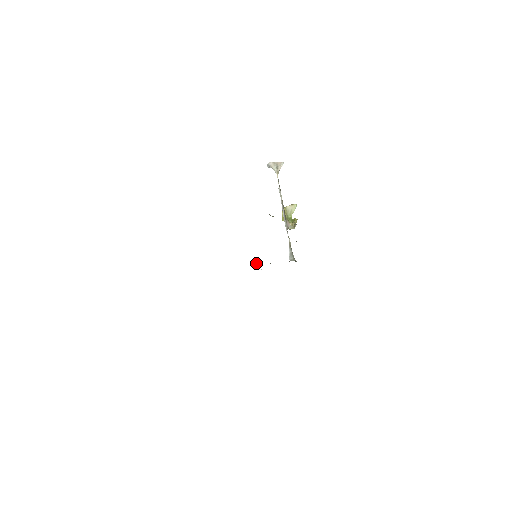
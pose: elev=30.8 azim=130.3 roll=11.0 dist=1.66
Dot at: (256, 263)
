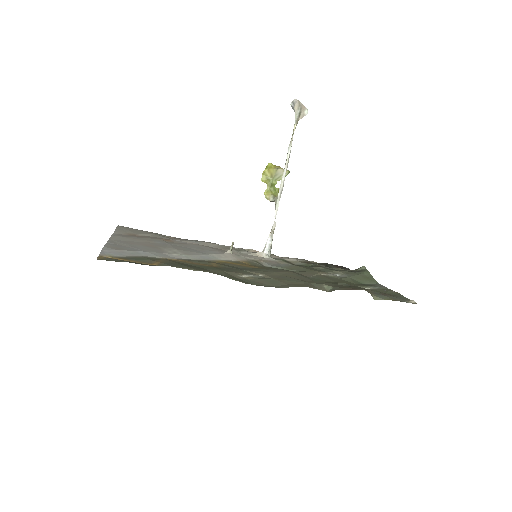
Dot at: occluded
